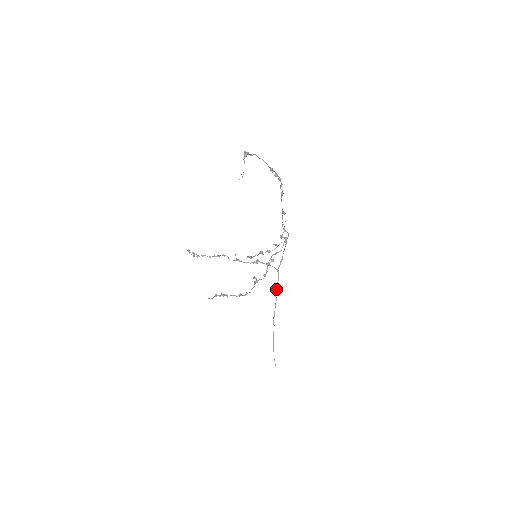
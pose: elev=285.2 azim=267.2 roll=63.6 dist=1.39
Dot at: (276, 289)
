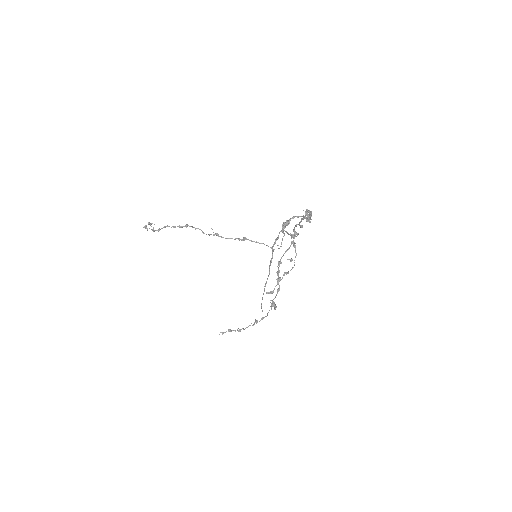
Dot at: (270, 265)
